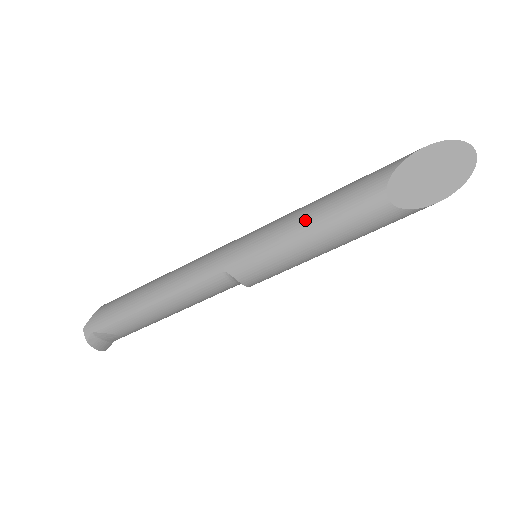
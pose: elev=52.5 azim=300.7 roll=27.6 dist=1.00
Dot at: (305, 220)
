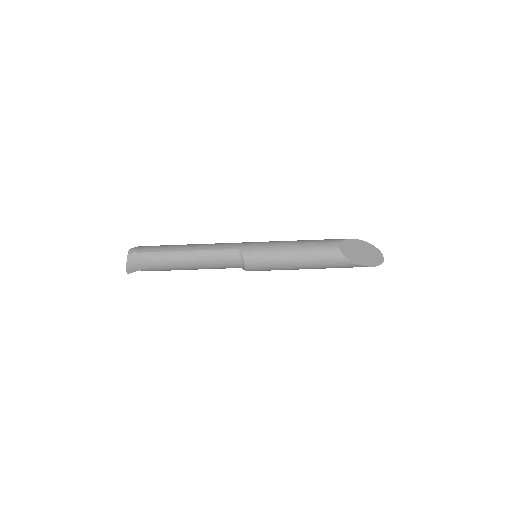
Dot at: (294, 242)
